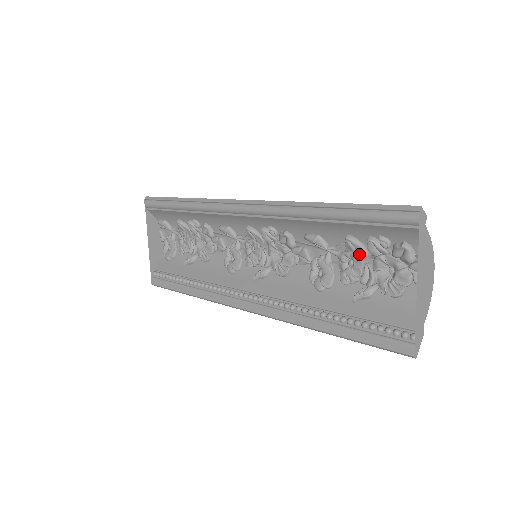
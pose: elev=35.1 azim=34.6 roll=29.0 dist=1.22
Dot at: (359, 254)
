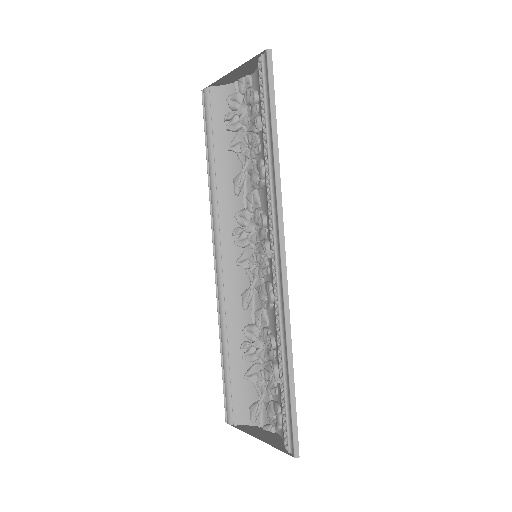
Dot at: (242, 139)
